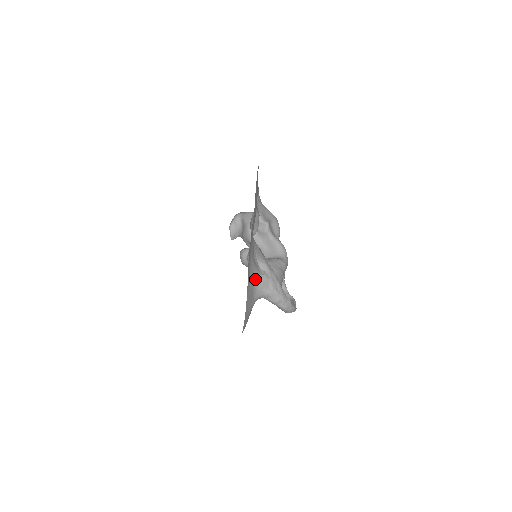
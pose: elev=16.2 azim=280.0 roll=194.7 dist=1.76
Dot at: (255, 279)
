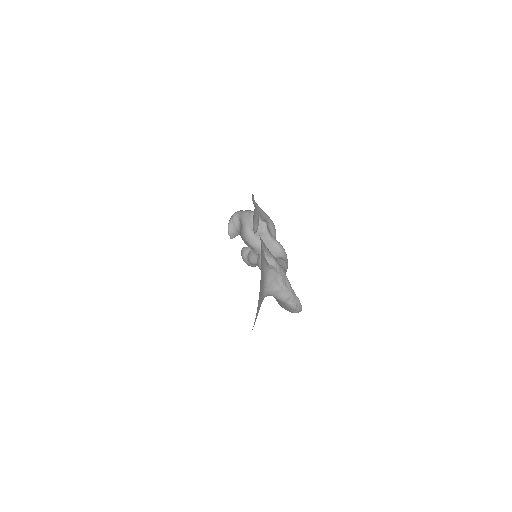
Dot at: (265, 273)
